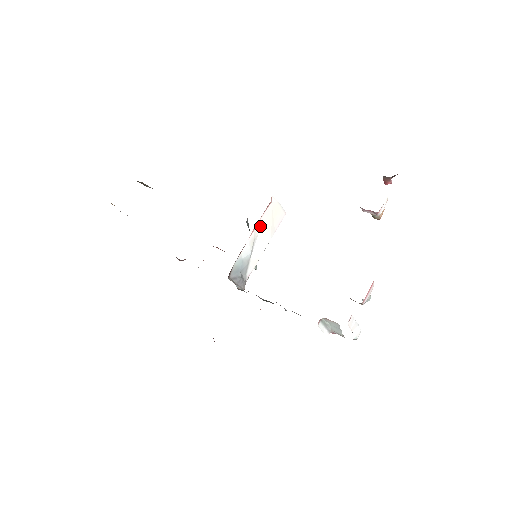
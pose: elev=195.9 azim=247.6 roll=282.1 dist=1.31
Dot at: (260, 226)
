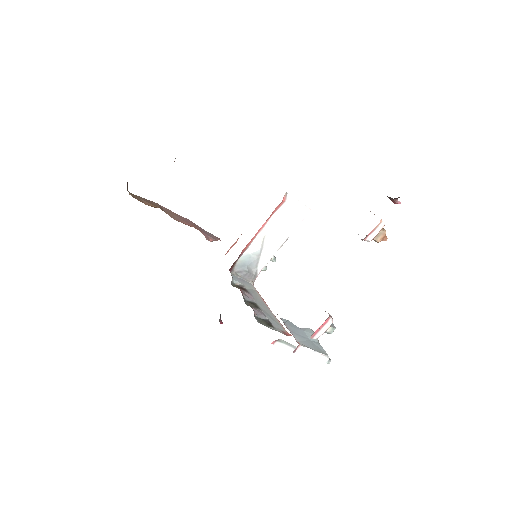
Dot at: (272, 224)
